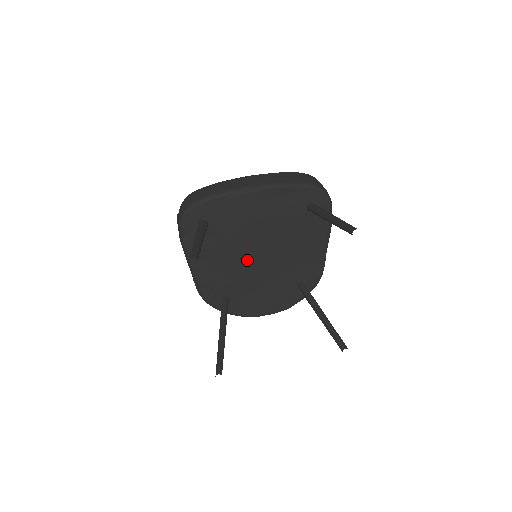
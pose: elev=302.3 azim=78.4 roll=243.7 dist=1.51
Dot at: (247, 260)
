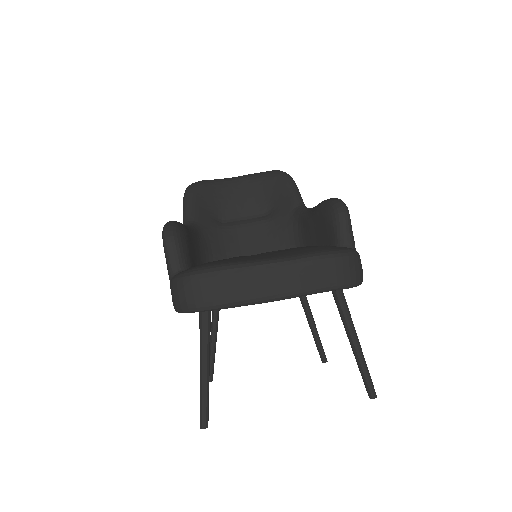
Dot at: occluded
